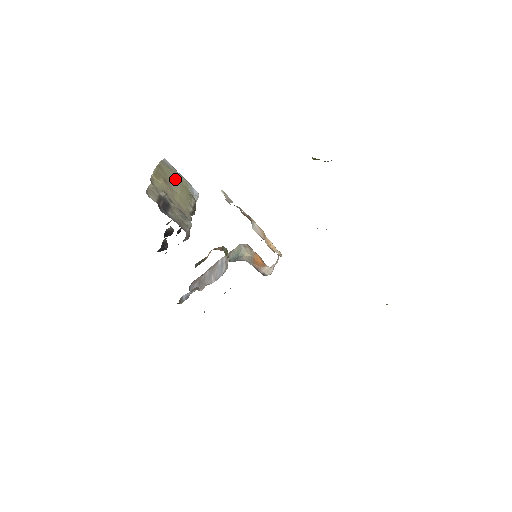
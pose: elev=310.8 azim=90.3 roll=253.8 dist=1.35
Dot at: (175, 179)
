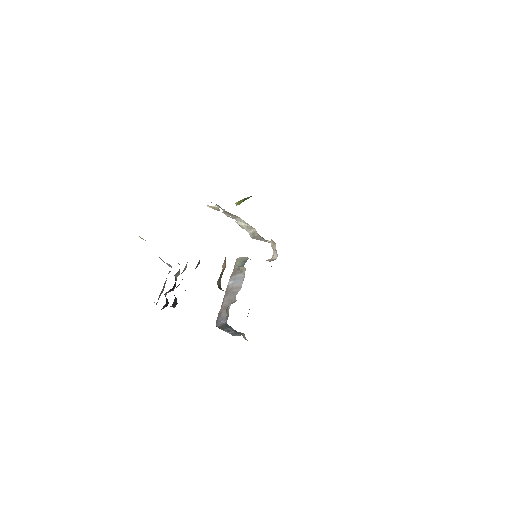
Dot at: occluded
